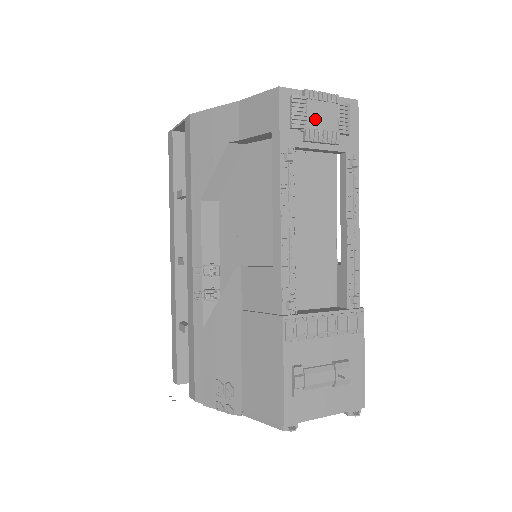
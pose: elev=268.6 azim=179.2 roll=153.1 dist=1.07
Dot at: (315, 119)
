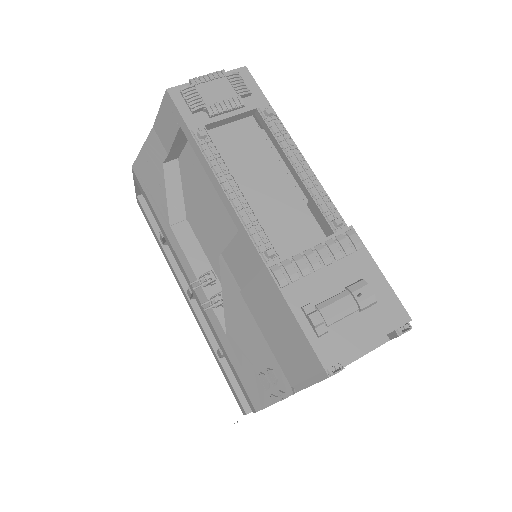
Dot at: (211, 96)
